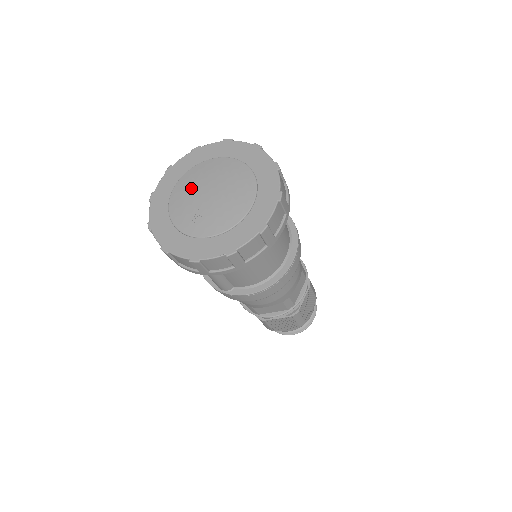
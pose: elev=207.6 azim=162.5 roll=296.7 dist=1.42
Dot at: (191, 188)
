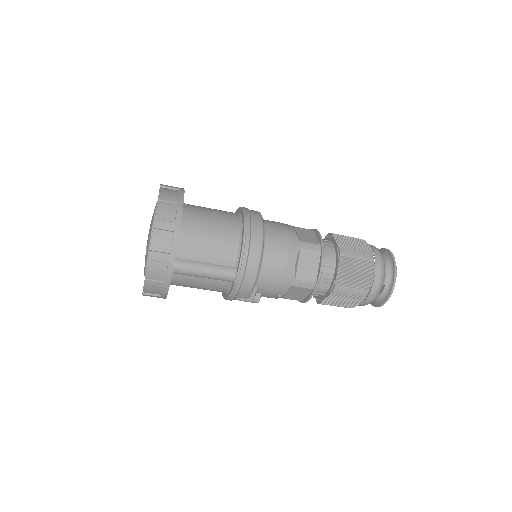
Dot at: occluded
